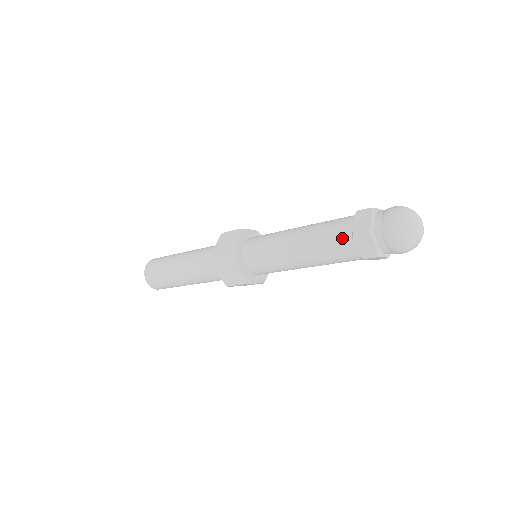
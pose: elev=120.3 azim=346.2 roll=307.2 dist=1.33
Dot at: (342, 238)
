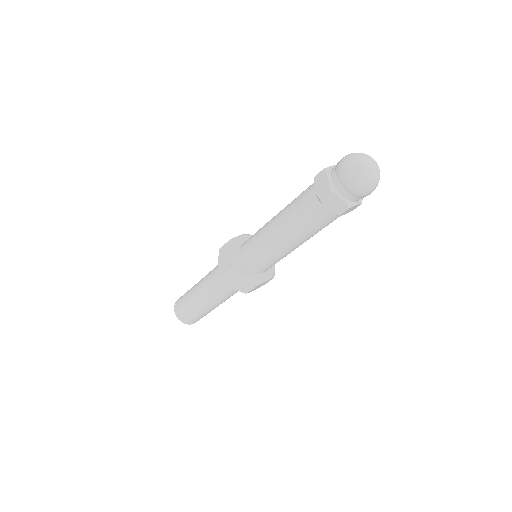
Dot at: (308, 189)
